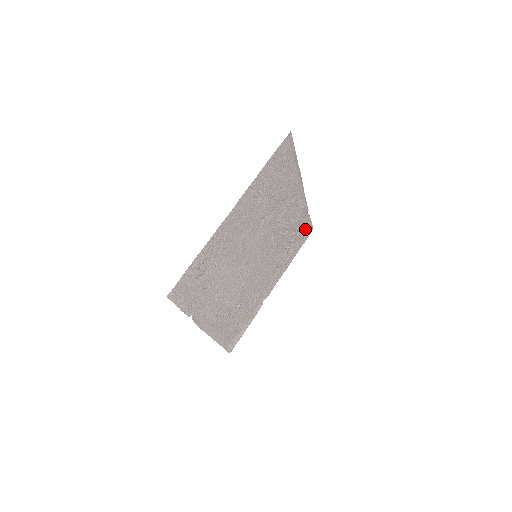
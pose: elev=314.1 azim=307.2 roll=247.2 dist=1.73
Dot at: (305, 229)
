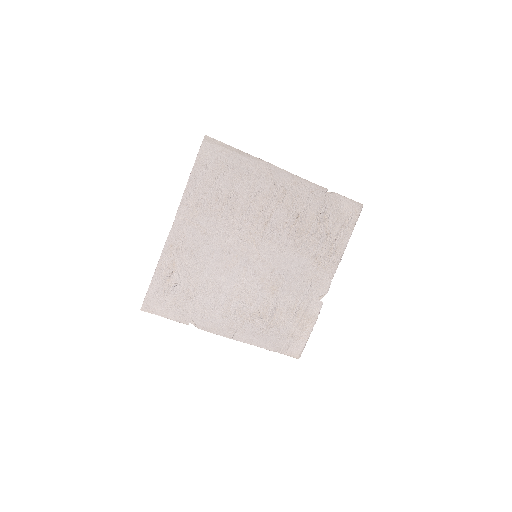
Dot at: (342, 209)
